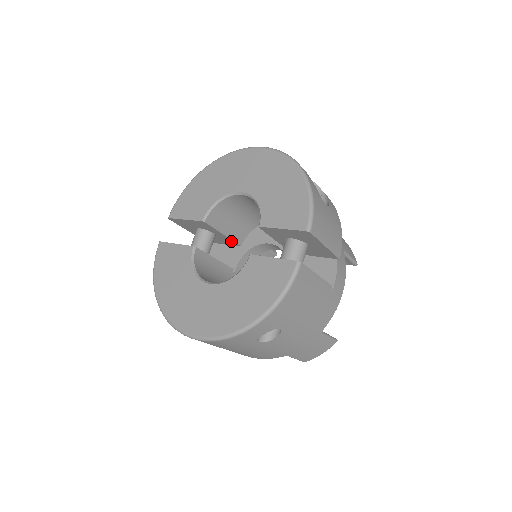
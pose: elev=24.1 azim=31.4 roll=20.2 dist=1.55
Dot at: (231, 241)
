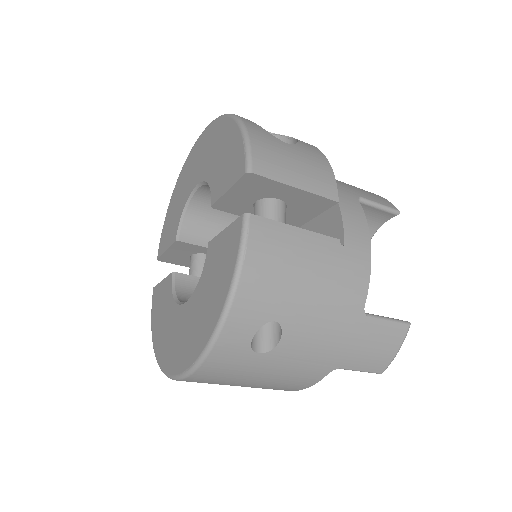
Dot at: occluded
